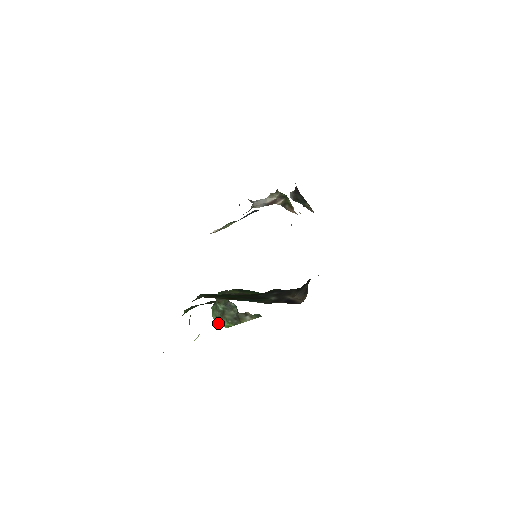
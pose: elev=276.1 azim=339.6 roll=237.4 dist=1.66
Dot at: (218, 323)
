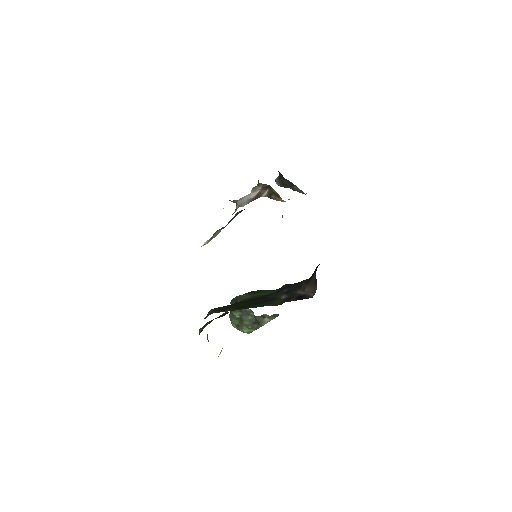
Dot at: occluded
